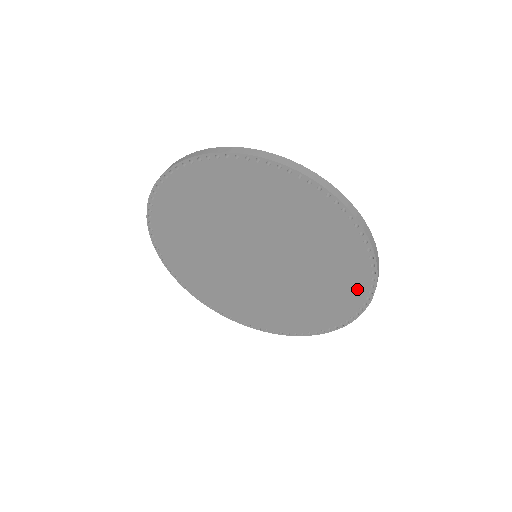
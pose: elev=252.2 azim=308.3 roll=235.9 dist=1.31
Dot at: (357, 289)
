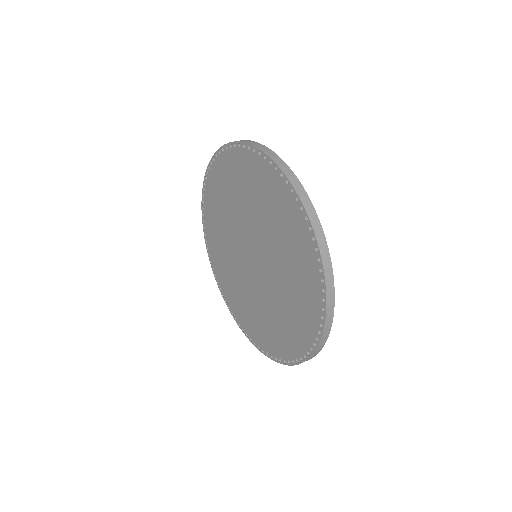
Dot at: (266, 344)
